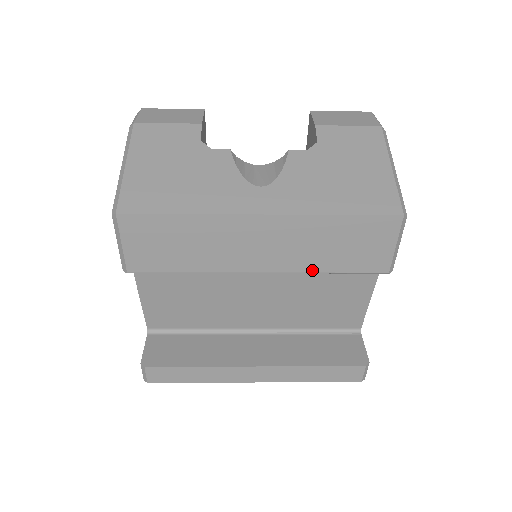
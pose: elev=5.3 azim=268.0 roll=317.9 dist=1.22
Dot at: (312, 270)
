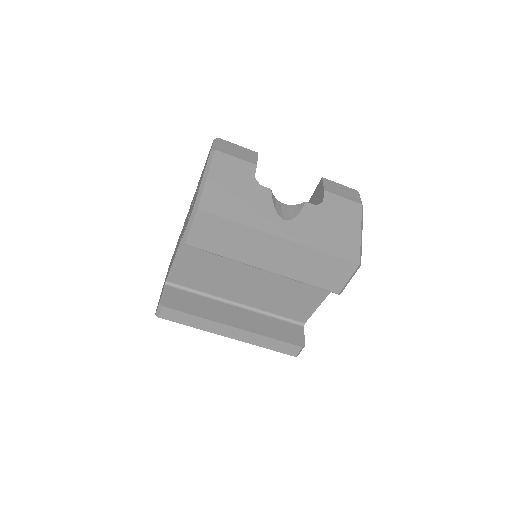
Dot at: (296, 278)
